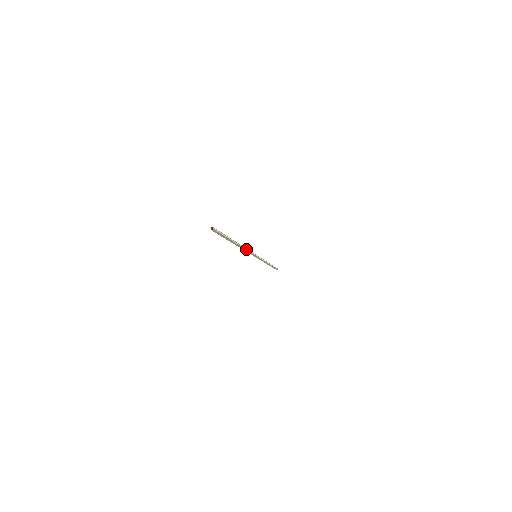
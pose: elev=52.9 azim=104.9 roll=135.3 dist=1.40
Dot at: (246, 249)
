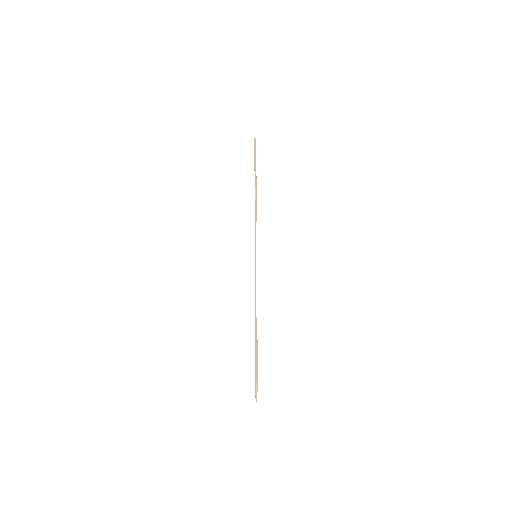
Dot at: (256, 299)
